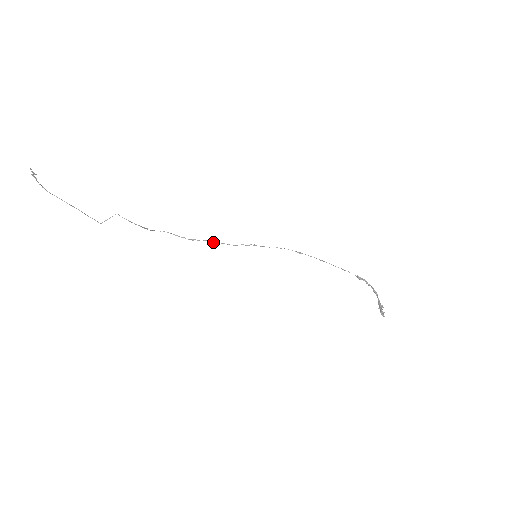
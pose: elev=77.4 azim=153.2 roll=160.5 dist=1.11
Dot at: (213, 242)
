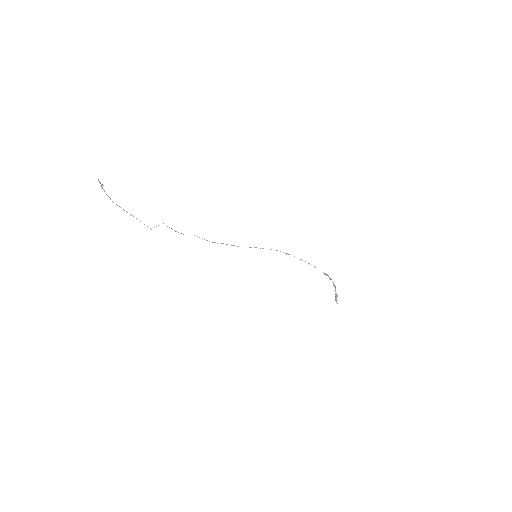
Dot at: occluded
